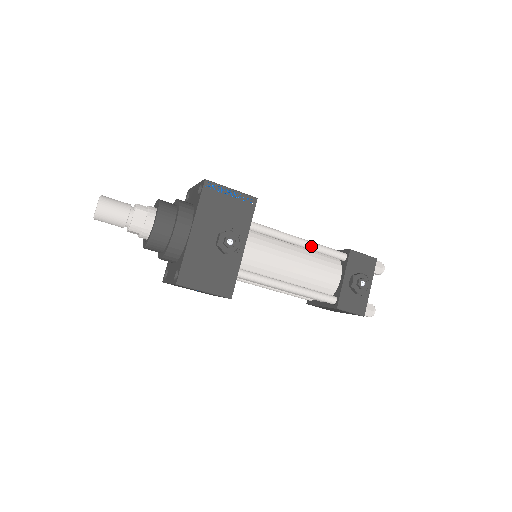
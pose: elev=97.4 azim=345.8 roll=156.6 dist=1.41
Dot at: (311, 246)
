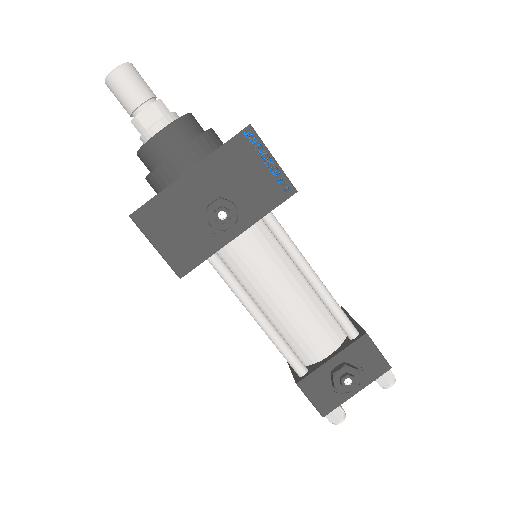
Dot at: (322, 293)
